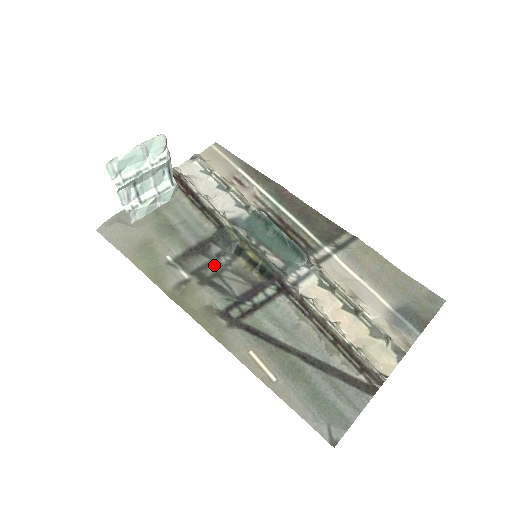
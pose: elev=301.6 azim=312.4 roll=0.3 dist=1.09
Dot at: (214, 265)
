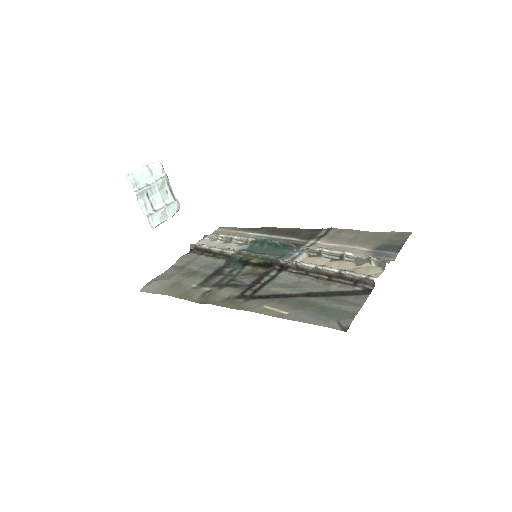
Dot at: (228, 277)
